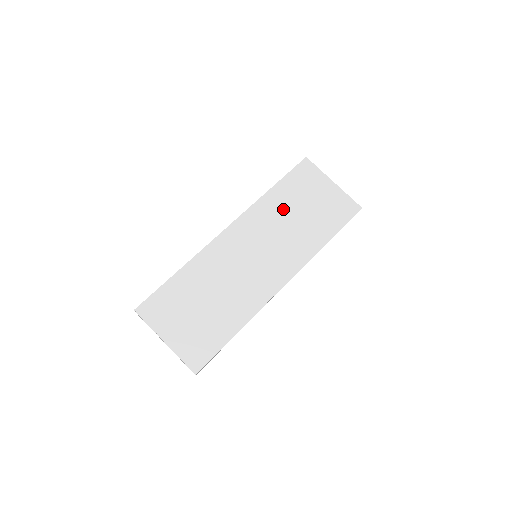
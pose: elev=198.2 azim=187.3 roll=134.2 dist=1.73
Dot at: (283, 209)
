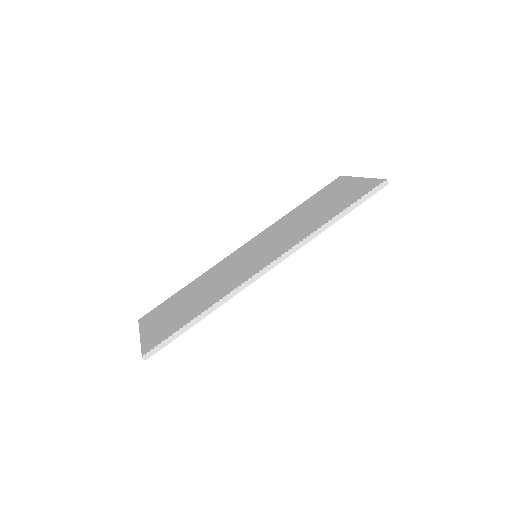
Dot at: (299, 215)
